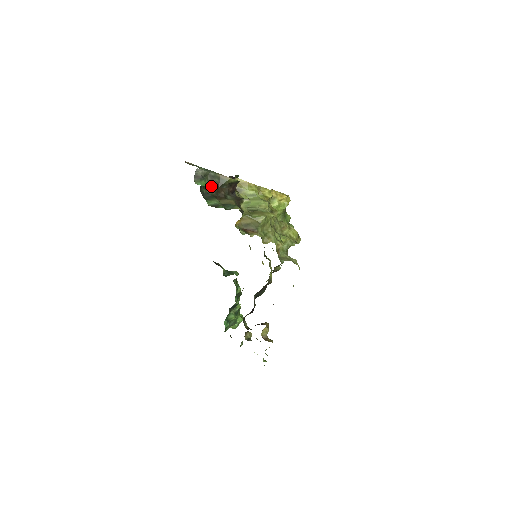
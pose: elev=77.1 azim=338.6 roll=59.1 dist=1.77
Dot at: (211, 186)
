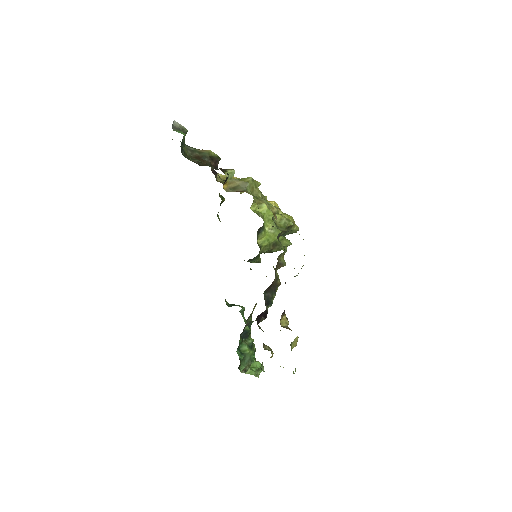
Dot at: (192, 157)
